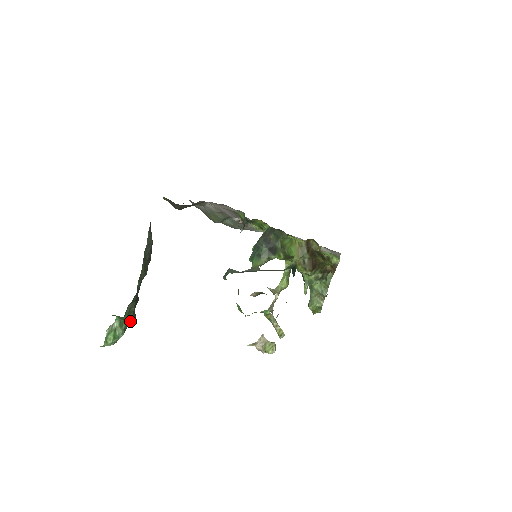
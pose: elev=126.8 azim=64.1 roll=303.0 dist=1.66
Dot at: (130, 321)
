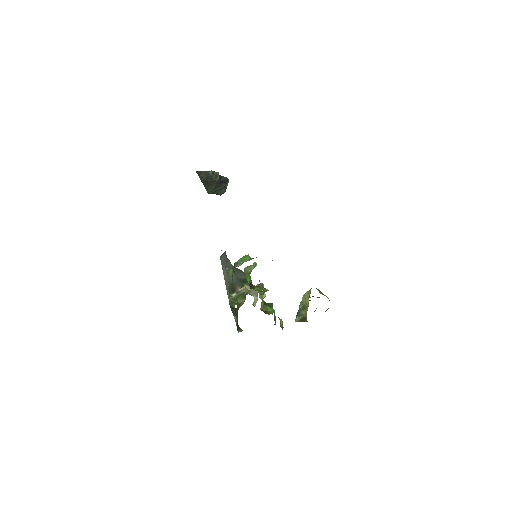
Dot at: (219, 194)
